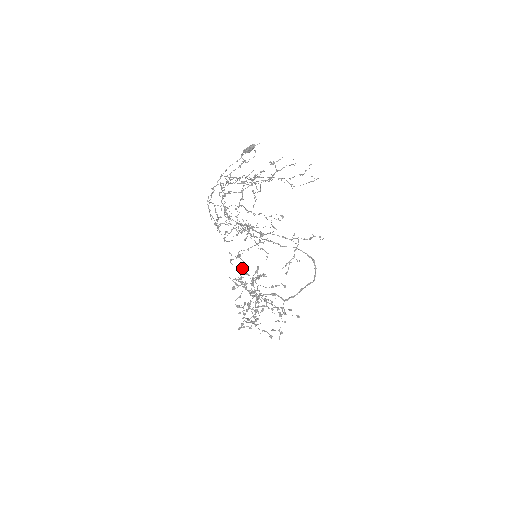
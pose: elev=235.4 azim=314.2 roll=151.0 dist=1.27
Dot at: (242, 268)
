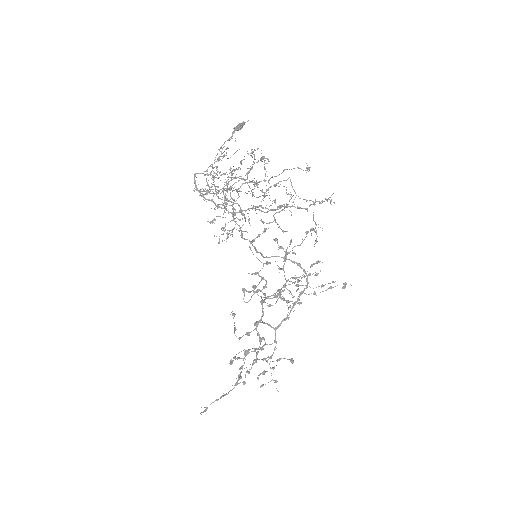
Dot at: (276, 239)
